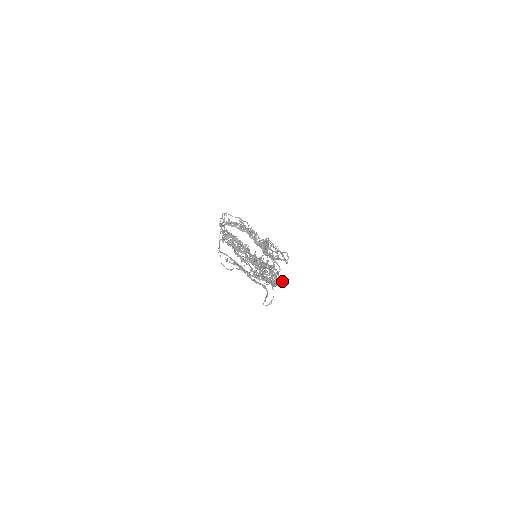
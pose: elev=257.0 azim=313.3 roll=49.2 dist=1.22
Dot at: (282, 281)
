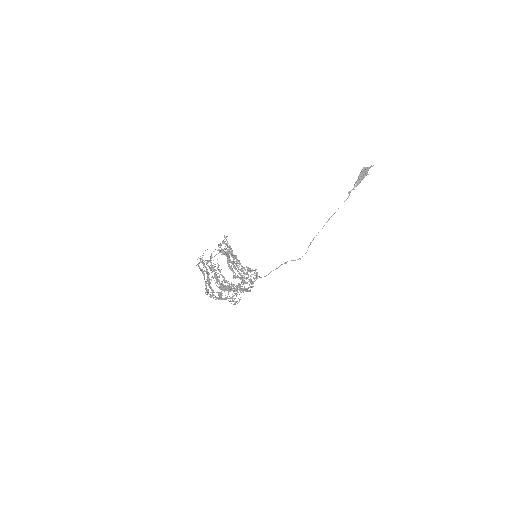
Dot at: (233, 304)
